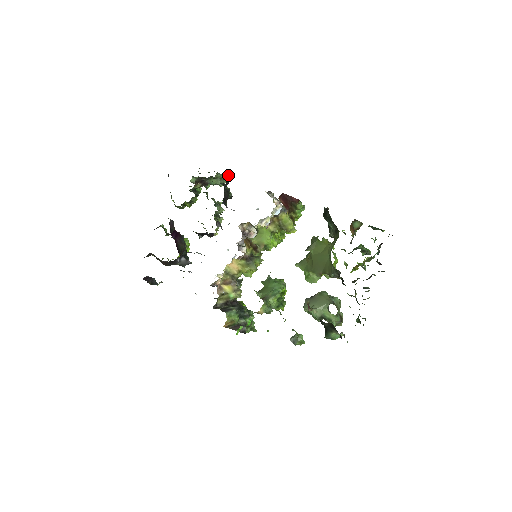
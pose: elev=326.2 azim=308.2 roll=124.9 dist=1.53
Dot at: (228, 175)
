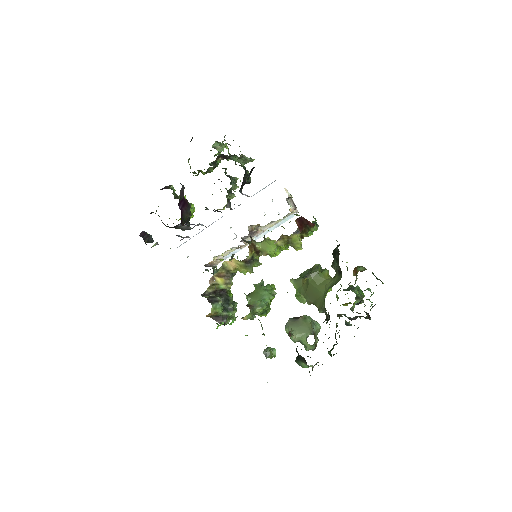
Dot at: (253, 167)
